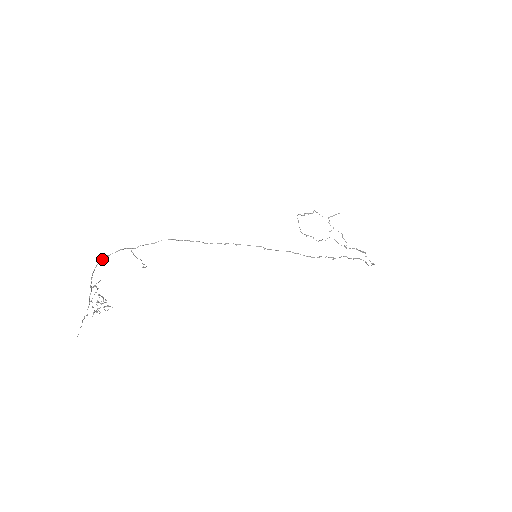
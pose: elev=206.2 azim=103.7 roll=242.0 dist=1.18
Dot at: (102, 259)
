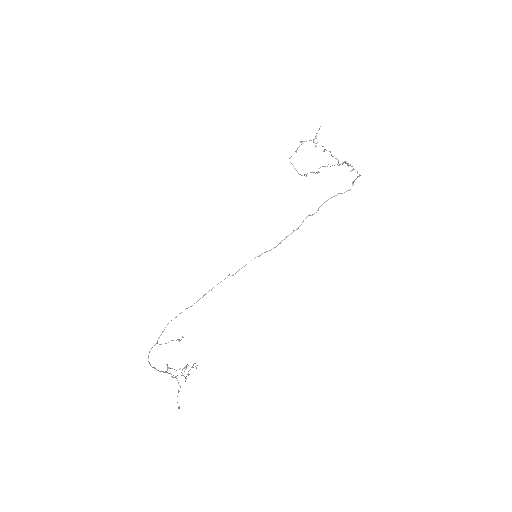
Dot at: occluded
